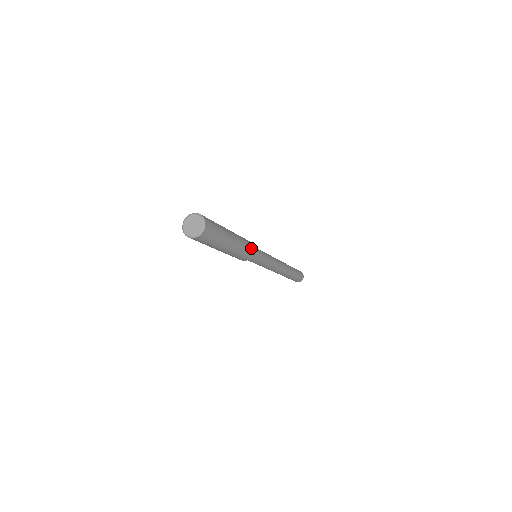
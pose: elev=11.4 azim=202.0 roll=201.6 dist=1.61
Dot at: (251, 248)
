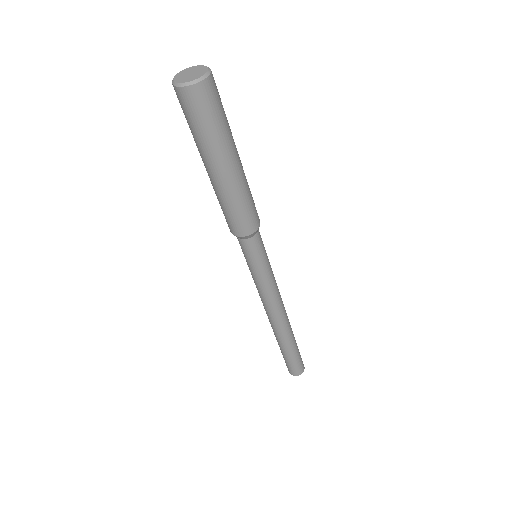
Dot at: (257, 213)
